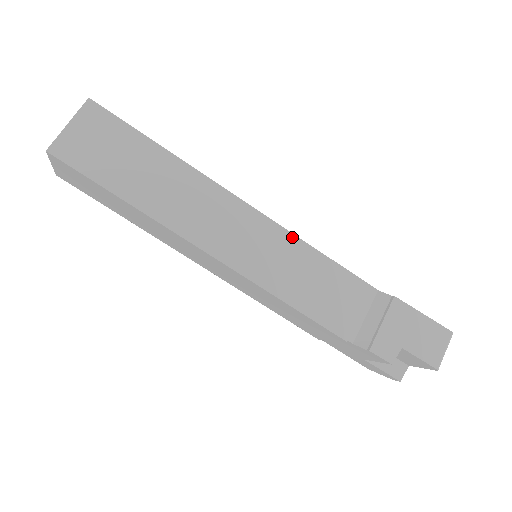
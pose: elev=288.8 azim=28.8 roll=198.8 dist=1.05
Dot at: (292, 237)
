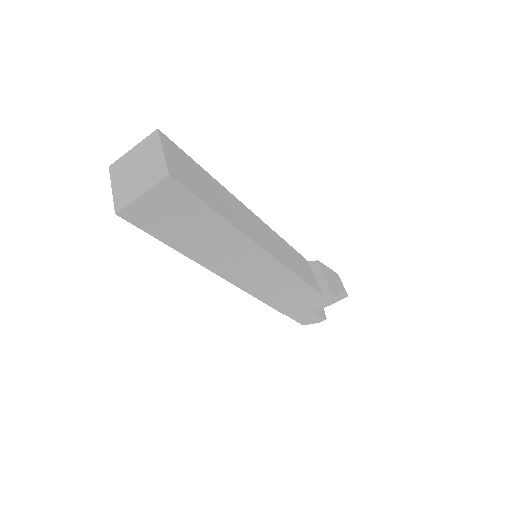
Dot at: (275, 233)
